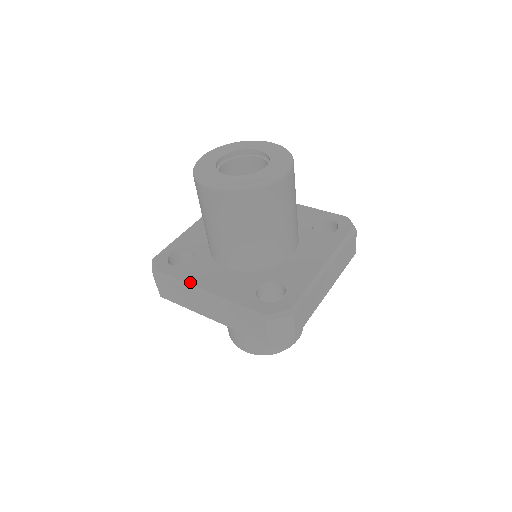
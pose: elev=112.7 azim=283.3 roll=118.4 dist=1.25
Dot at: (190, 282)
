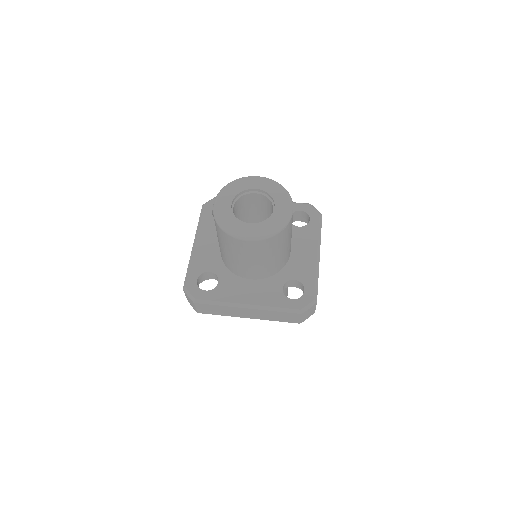
Dot at: (230, 301)
